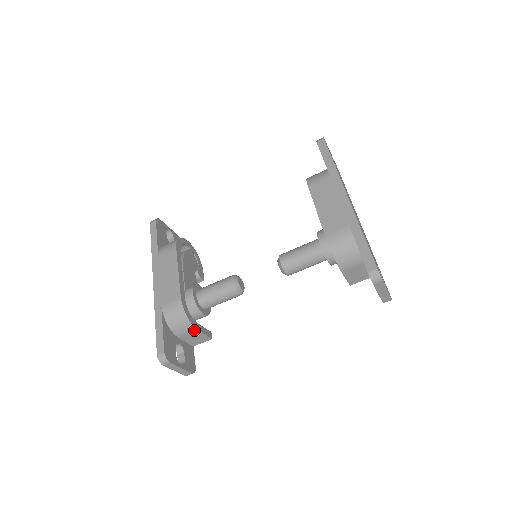
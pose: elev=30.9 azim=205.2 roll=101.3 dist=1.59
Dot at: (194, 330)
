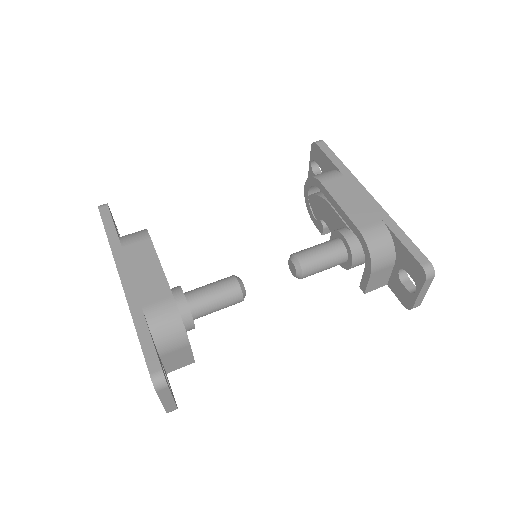
Dot at: (185, 345)
